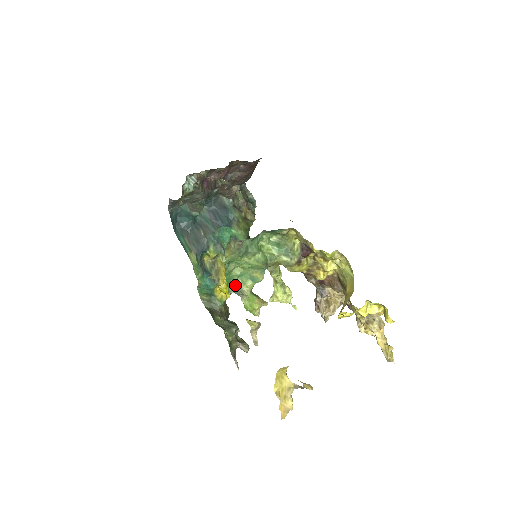
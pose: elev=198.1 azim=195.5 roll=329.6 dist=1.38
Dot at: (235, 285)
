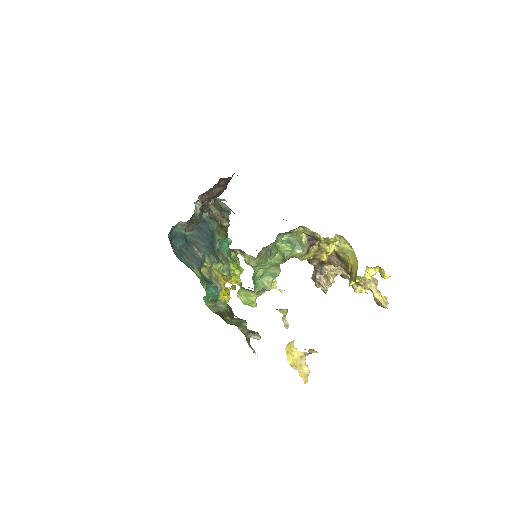
Dot at: (259, 284)
